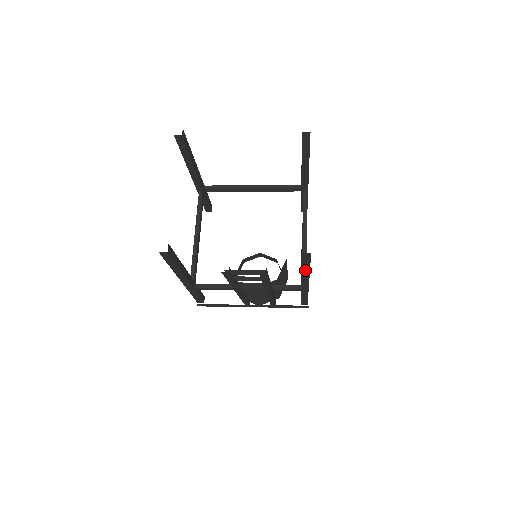
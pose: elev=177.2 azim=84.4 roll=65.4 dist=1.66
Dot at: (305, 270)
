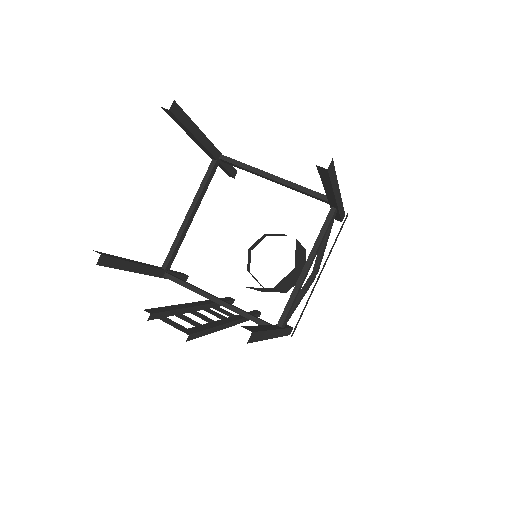
Dot at: occluded
